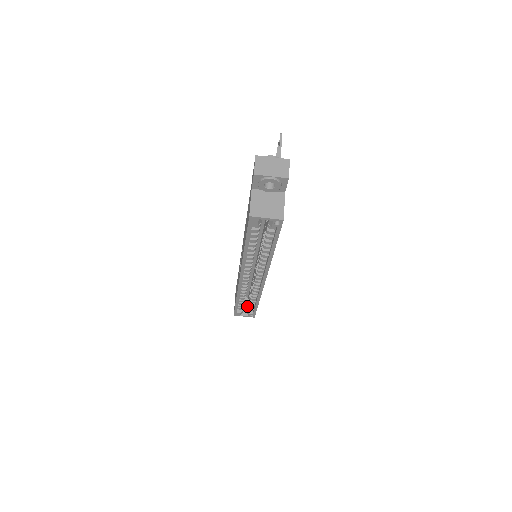
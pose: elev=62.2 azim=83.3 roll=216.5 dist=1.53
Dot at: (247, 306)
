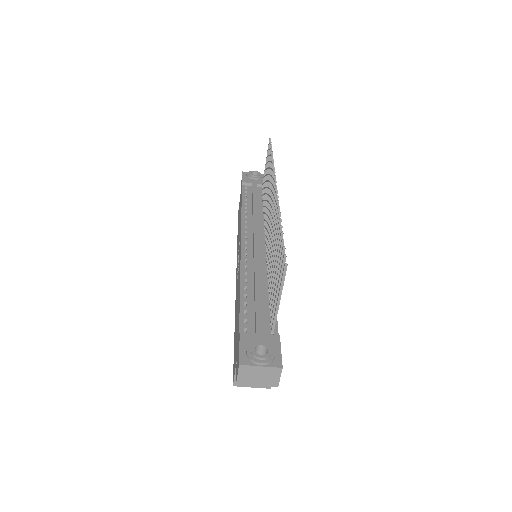
Dot at: occluded
